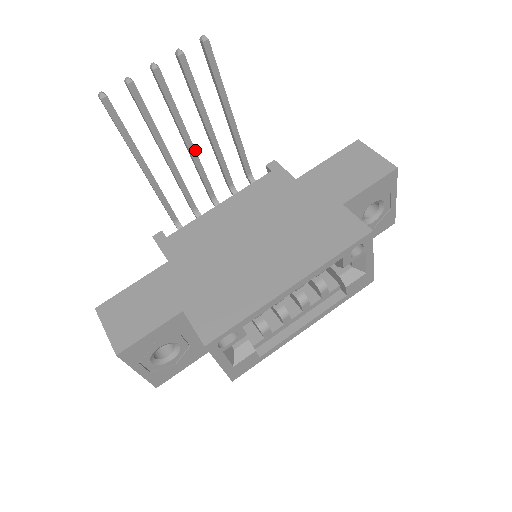
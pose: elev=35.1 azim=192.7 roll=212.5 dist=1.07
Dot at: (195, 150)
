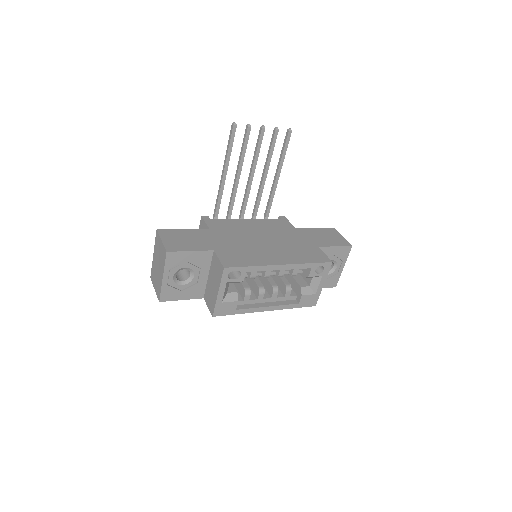
Dot at: occluded
